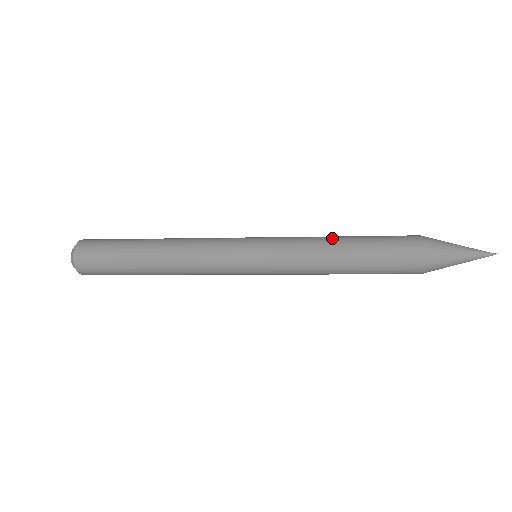
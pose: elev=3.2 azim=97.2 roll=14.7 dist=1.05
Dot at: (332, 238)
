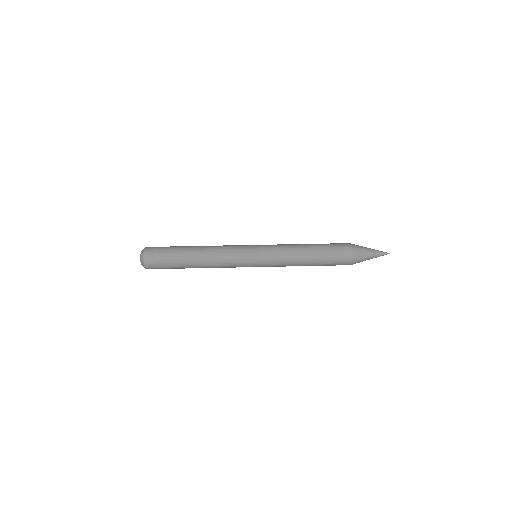
Dot at: (302, 249)
